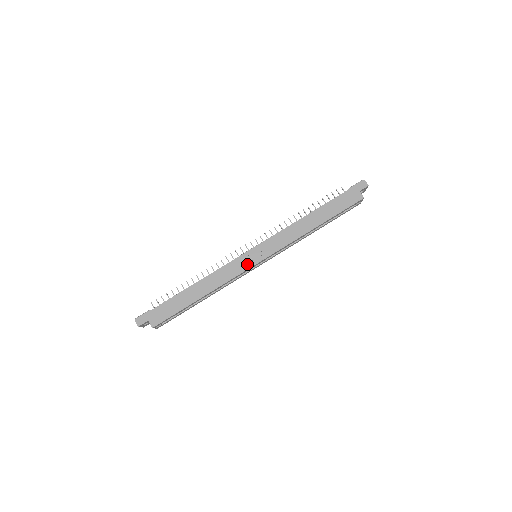
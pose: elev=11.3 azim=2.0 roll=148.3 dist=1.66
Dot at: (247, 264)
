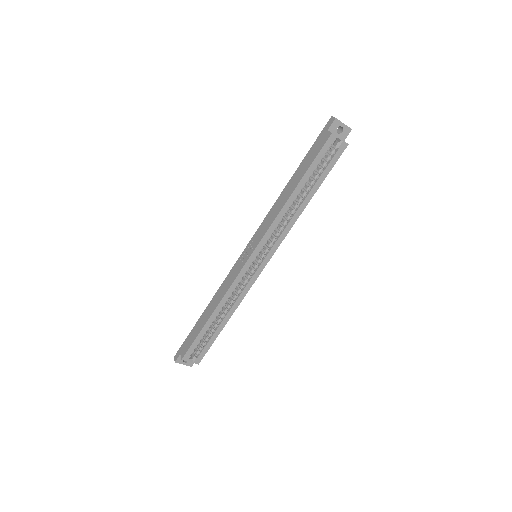
Dot at: (241, 265)
